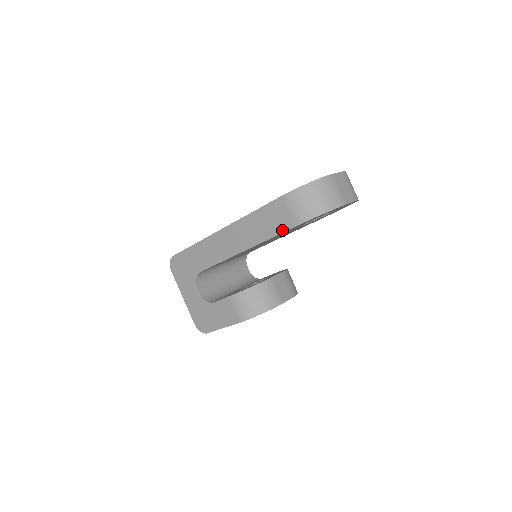
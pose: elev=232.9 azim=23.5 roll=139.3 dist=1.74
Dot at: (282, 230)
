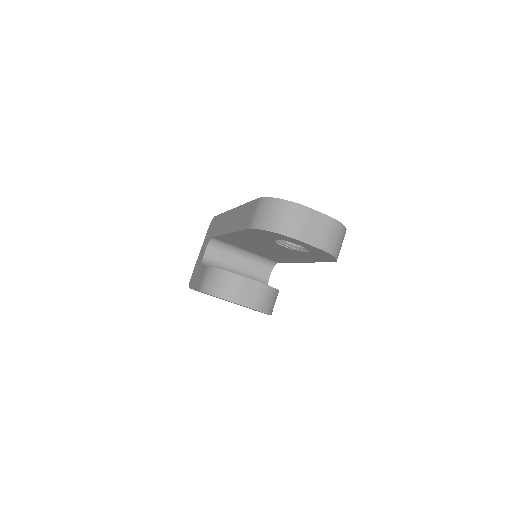
Dot at: (244, 227)
